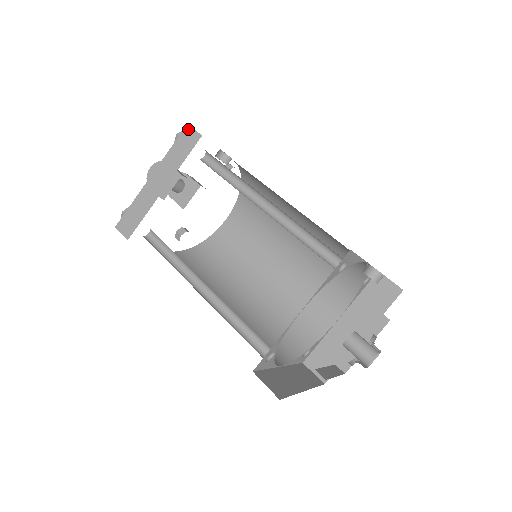
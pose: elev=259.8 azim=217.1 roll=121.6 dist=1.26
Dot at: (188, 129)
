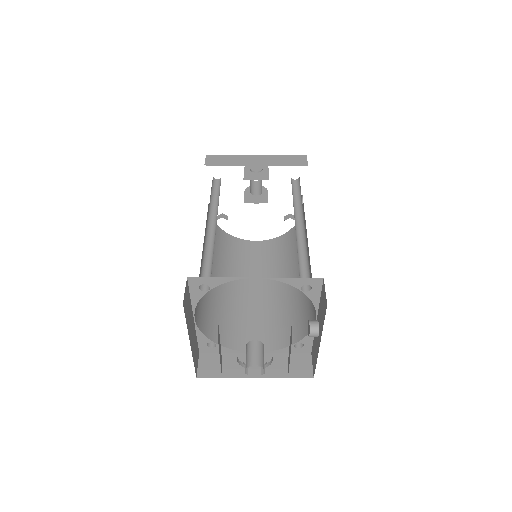
Dot at: (304, 157)
